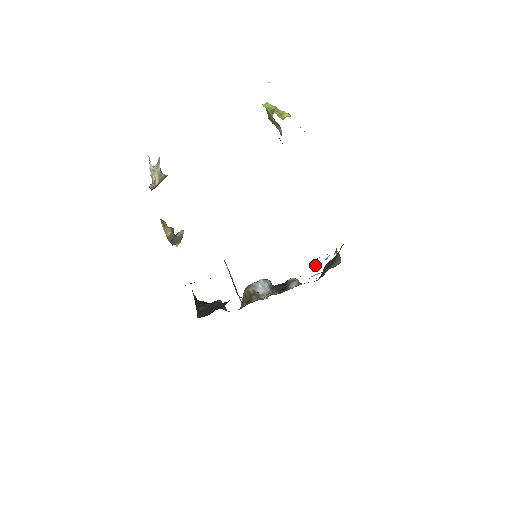
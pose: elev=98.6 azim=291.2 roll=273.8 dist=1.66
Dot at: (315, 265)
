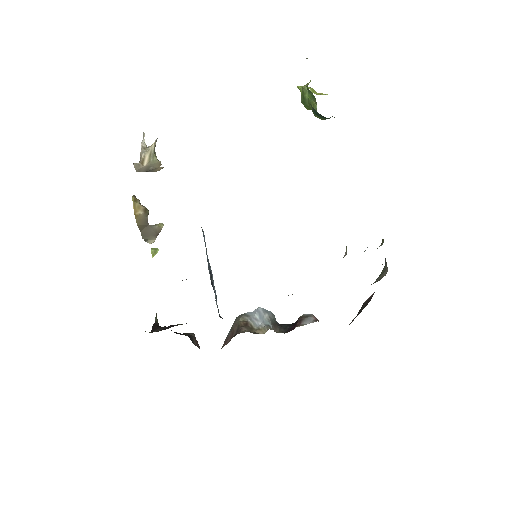
Dot at: (345, 252)
